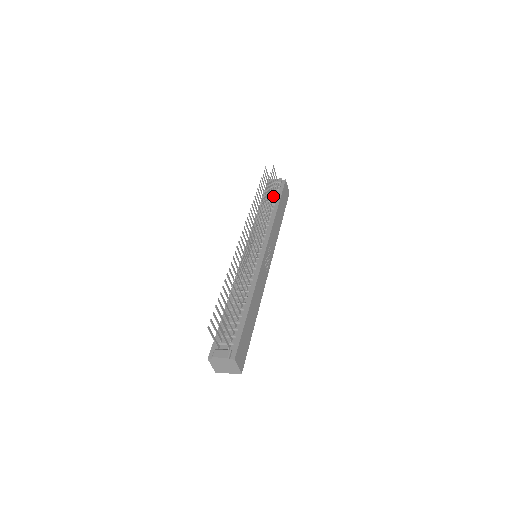
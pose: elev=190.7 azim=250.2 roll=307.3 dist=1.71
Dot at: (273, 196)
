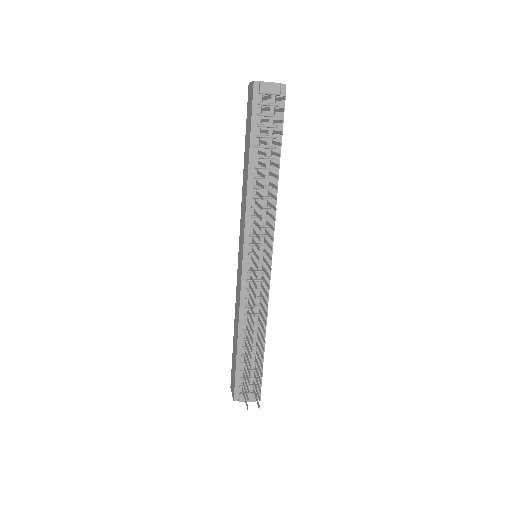
Dot at: (274, 143)
